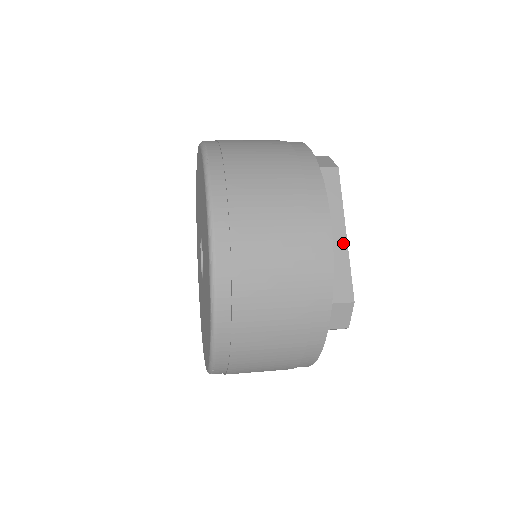
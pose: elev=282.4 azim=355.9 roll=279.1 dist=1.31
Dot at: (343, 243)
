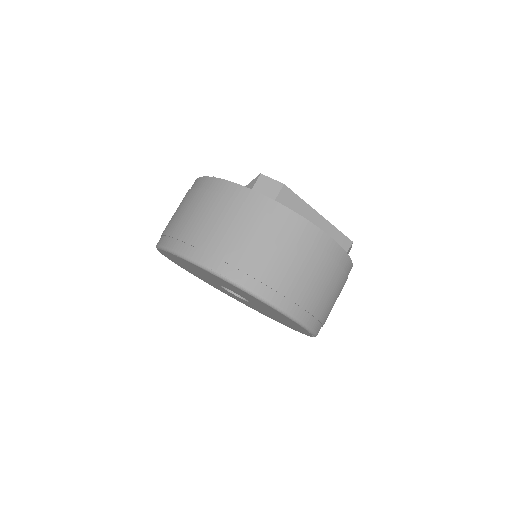
Dot at: (324, 222)
